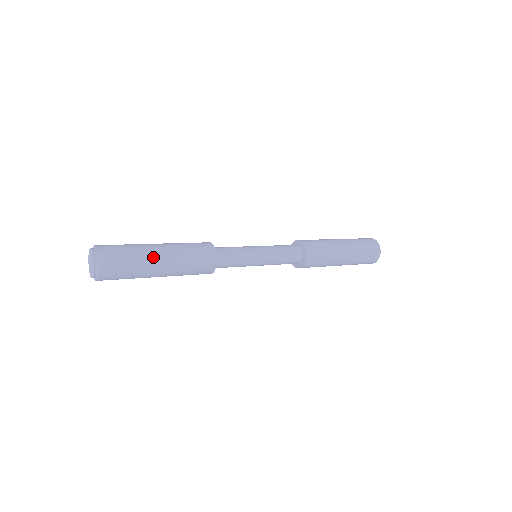
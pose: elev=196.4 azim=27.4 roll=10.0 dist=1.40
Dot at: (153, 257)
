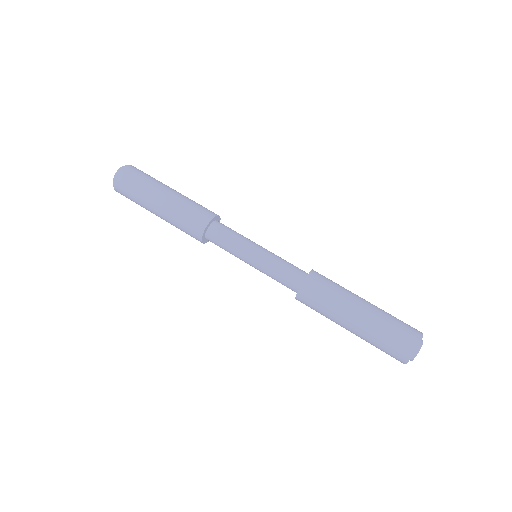
Dot at: (158, 191)
